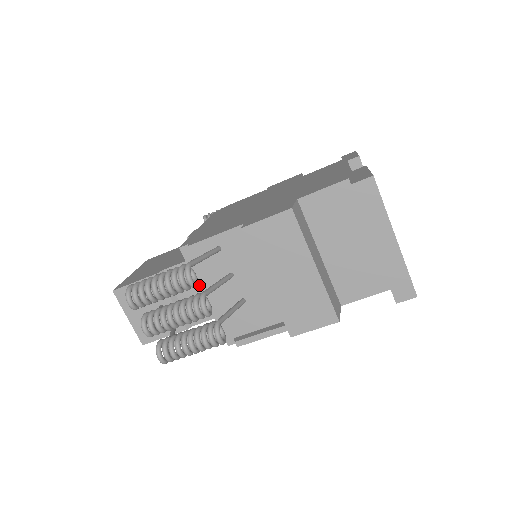
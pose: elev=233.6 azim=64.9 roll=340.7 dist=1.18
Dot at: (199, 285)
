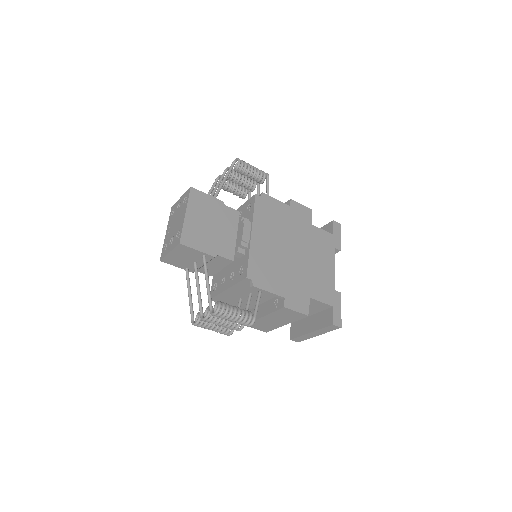
Dot at: (232, 287)
